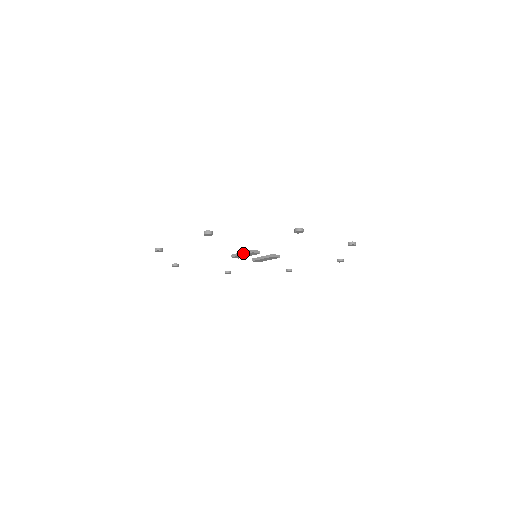
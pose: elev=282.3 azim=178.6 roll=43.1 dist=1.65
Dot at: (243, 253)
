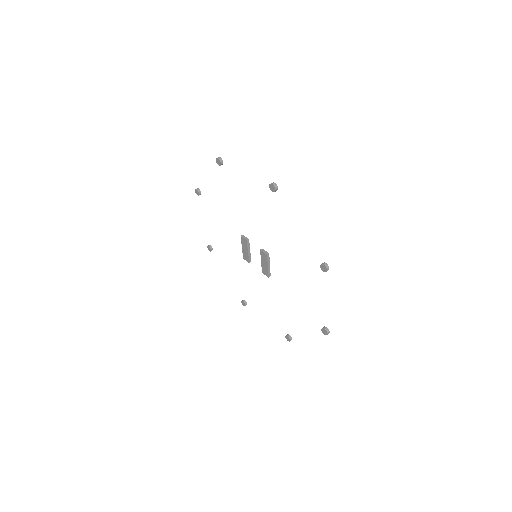
Dot at: (243, 245)
